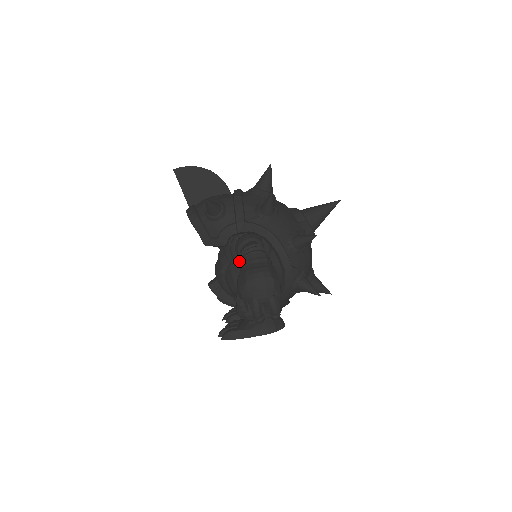
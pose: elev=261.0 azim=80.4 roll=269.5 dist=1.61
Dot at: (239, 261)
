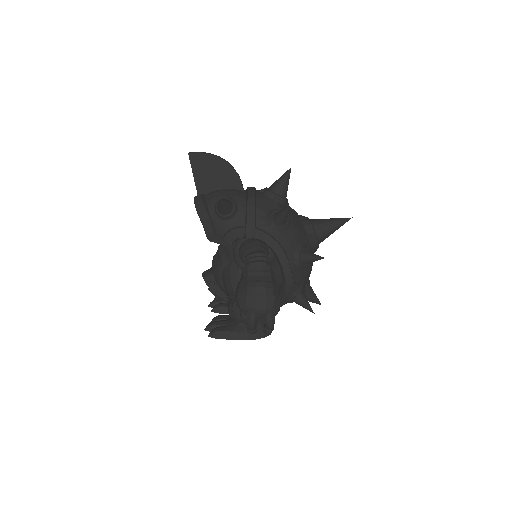
Dot at: (241, 264)
